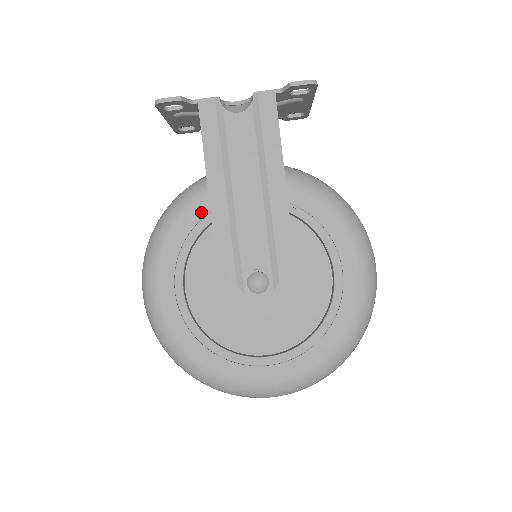
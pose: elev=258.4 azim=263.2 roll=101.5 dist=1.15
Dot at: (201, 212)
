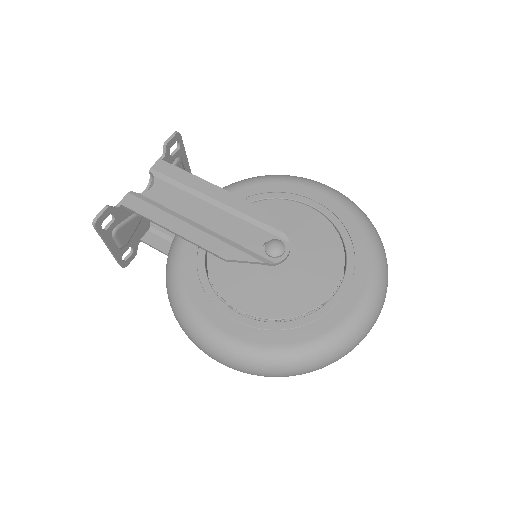
Dot at: (191, 259)
